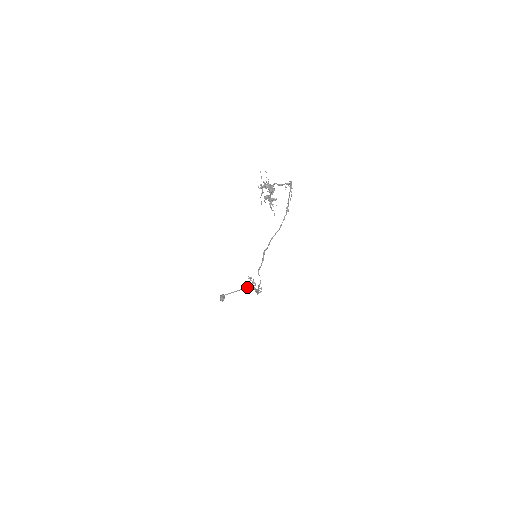
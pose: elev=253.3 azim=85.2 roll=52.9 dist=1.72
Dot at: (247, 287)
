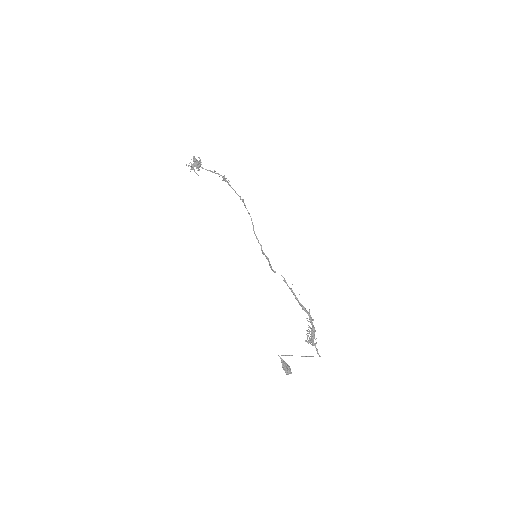
Dot at: occluded
